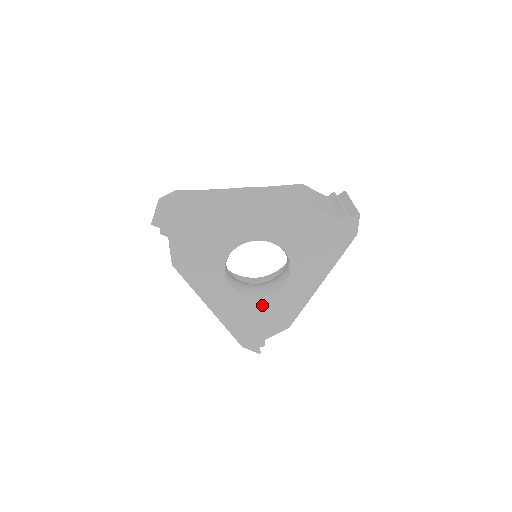
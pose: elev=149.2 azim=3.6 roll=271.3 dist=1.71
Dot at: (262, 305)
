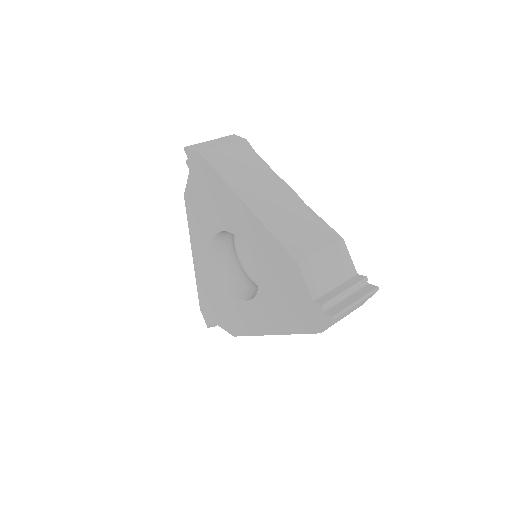
Dot at: (225, 297)
